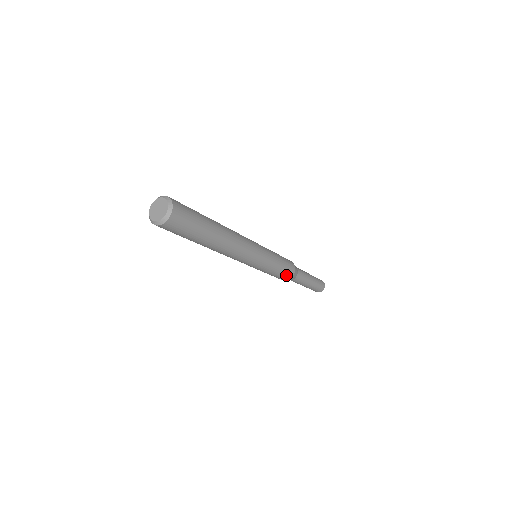
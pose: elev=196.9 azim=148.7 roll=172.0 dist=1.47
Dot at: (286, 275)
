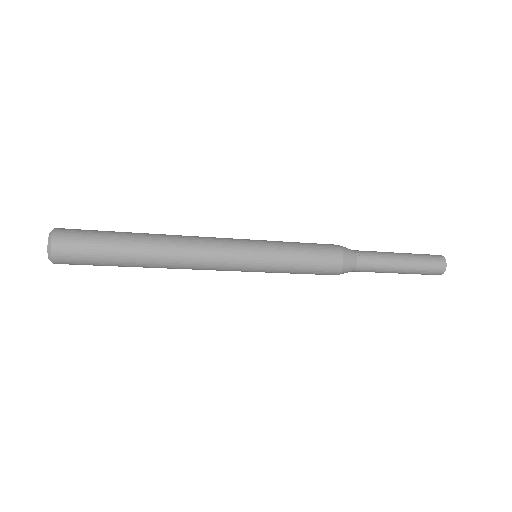
Dot at: (323, 273)
